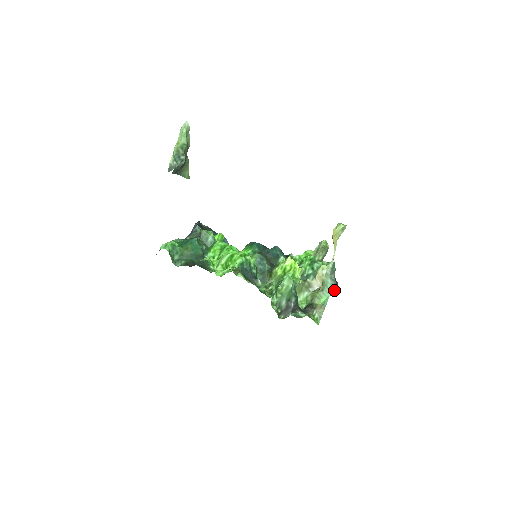
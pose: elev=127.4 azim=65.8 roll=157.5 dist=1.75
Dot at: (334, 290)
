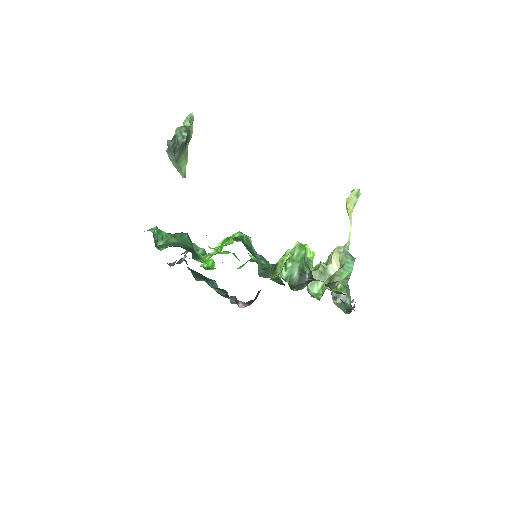
Dot at: occluded
